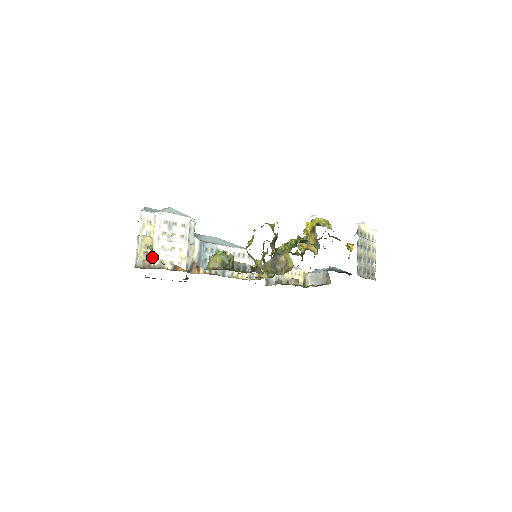
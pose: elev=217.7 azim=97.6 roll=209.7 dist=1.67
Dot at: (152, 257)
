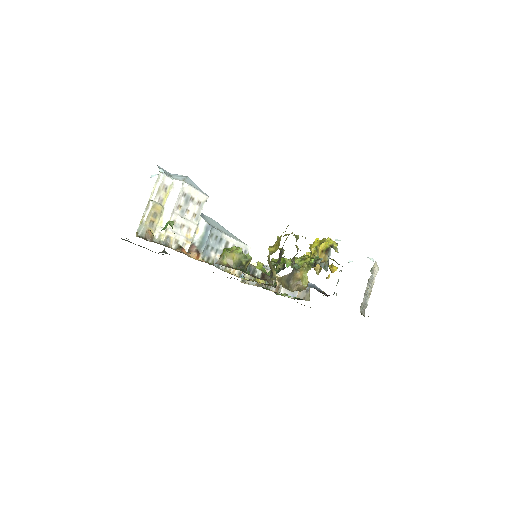
Dot at: (158, 229)
